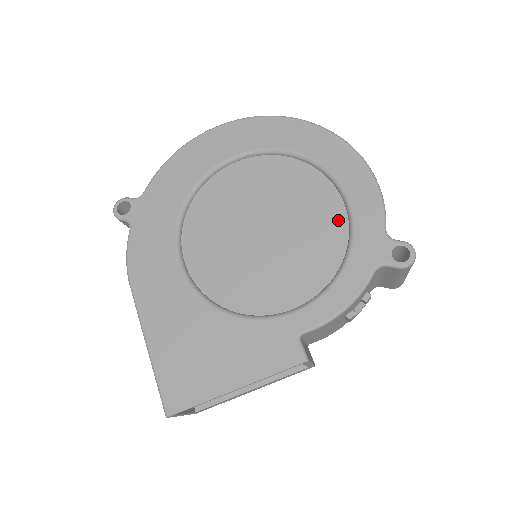
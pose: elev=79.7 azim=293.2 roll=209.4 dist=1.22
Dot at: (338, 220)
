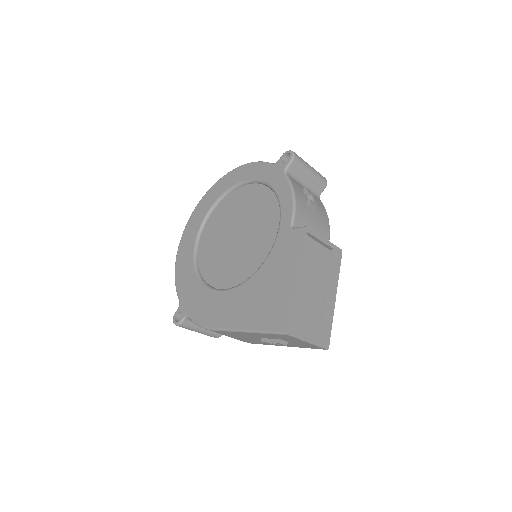
Dot at: (255, 189)
